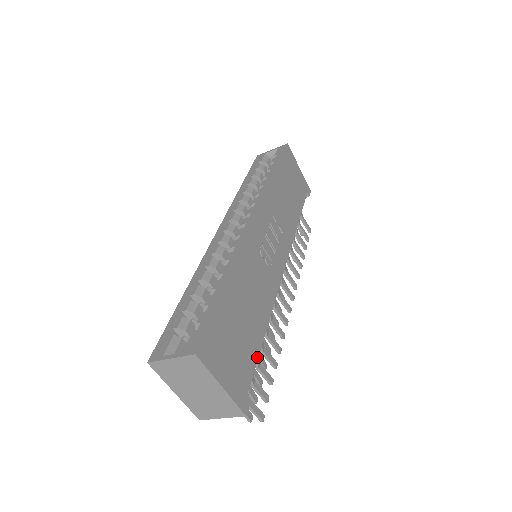
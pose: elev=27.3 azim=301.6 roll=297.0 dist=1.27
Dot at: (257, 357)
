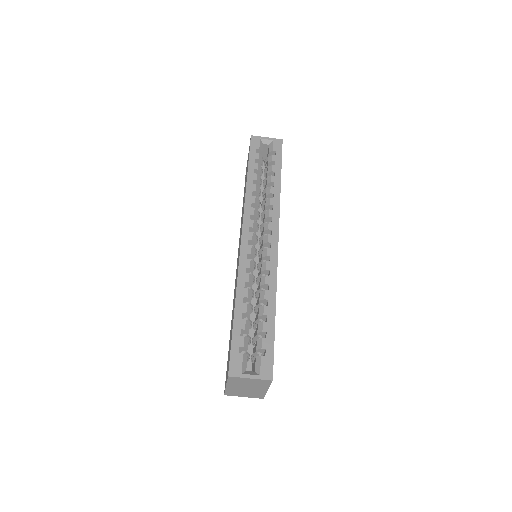
Dot at: occluded
